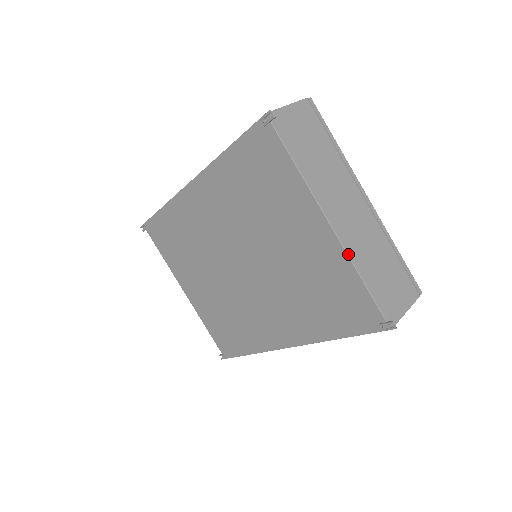
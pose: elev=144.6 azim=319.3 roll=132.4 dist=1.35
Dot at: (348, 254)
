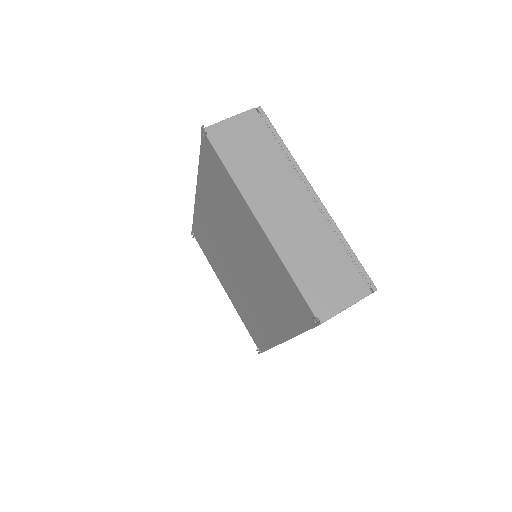
Dot at: (276, 250)
